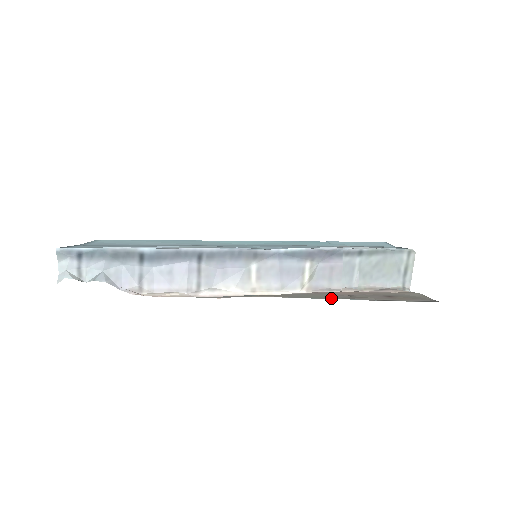
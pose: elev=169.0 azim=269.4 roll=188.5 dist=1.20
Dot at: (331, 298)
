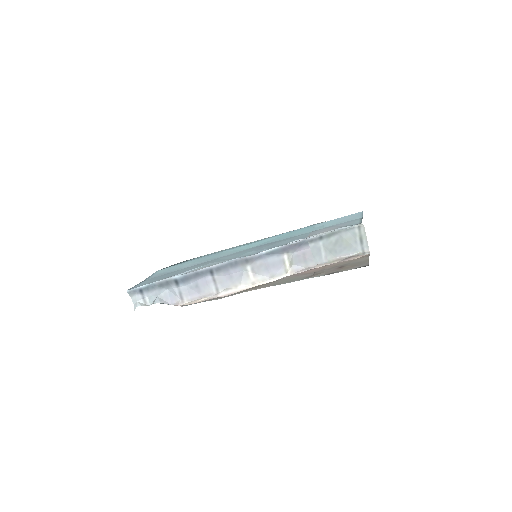
Dot at: (296, 280)
